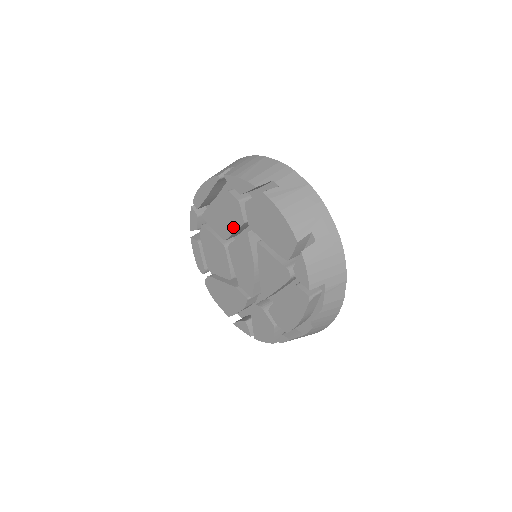
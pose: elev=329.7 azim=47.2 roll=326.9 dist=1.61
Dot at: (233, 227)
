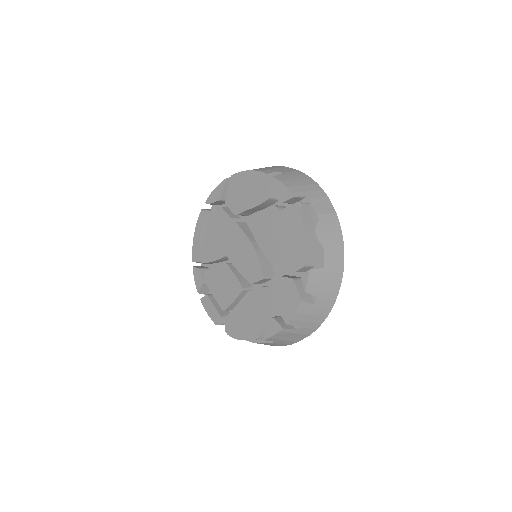
Dot at: (225, 234)
